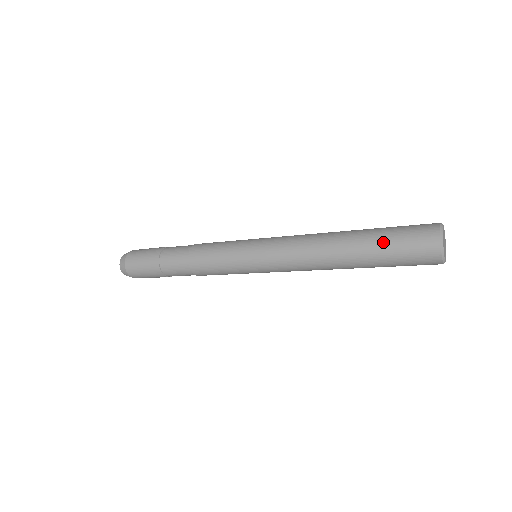
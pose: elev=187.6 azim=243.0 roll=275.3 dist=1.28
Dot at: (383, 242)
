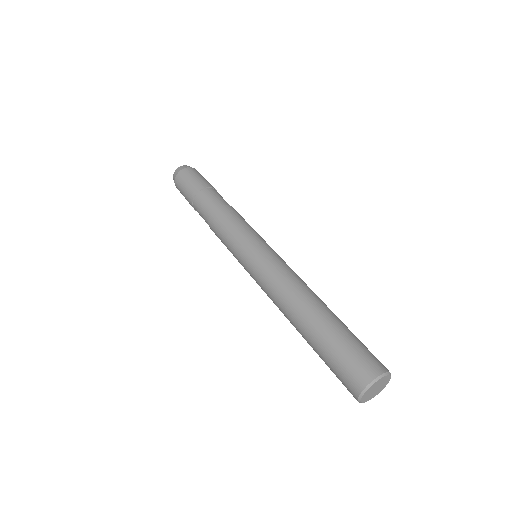
Dot at: (321, 357)
